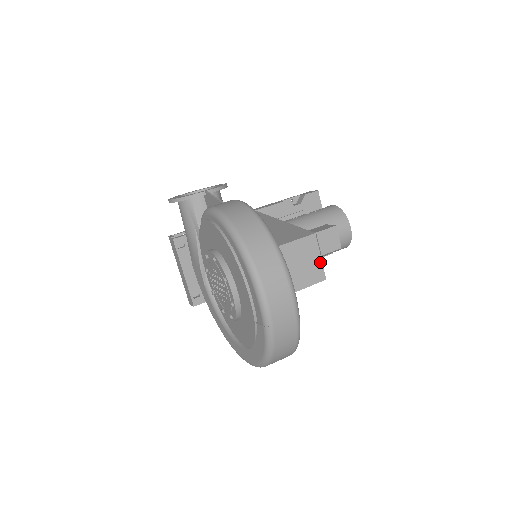
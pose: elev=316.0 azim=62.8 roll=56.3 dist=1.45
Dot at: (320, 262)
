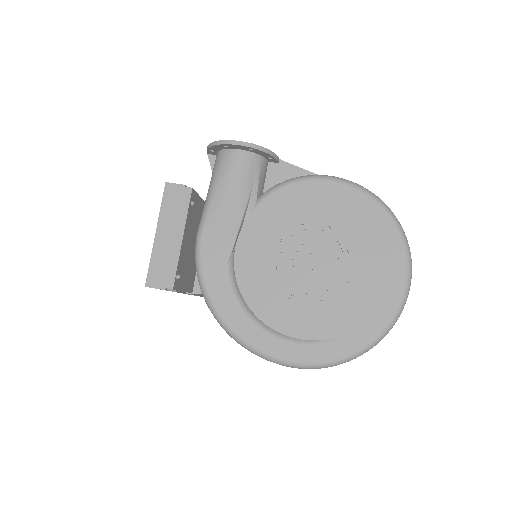
Dot at: occluded
